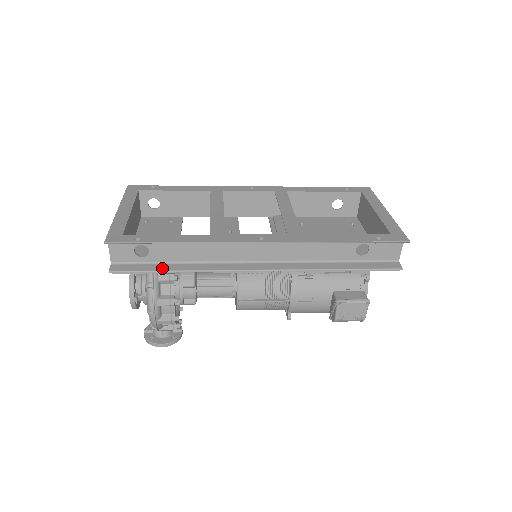
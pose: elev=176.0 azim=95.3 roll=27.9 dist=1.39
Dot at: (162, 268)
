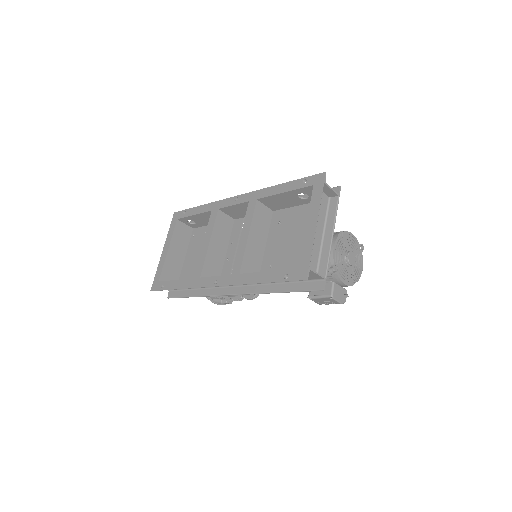
Dot at: (188, 294)
